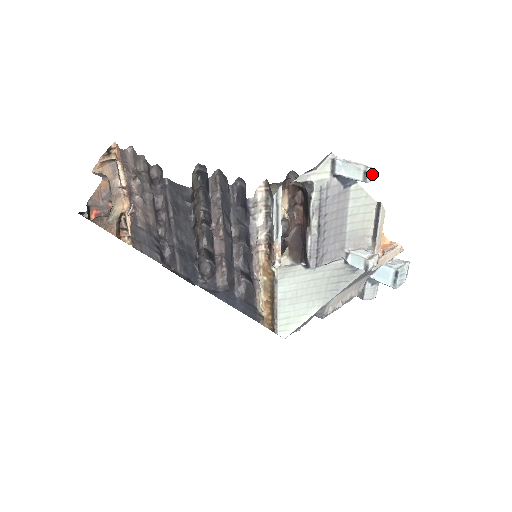
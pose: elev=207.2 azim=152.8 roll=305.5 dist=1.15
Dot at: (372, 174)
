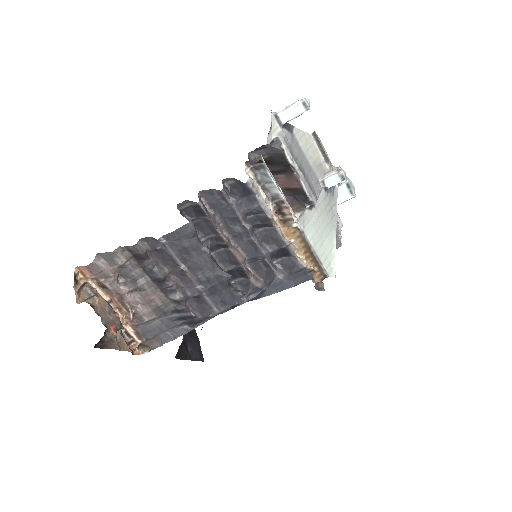
Dot at: (308, 102)
